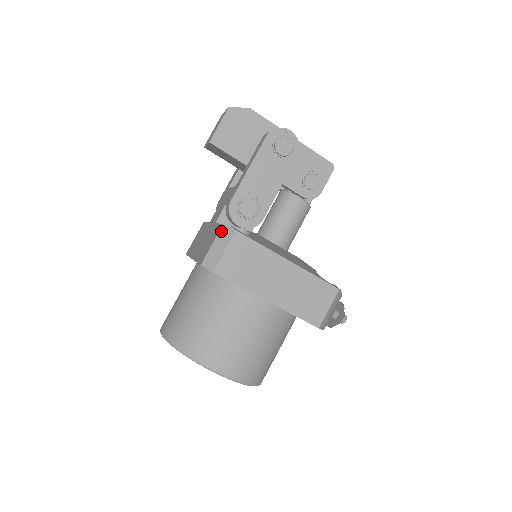
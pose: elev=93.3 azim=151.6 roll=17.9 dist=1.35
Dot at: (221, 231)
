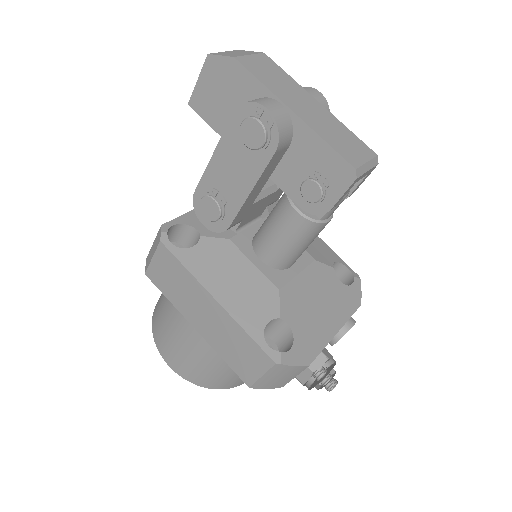
Dot at: (158, 232)
